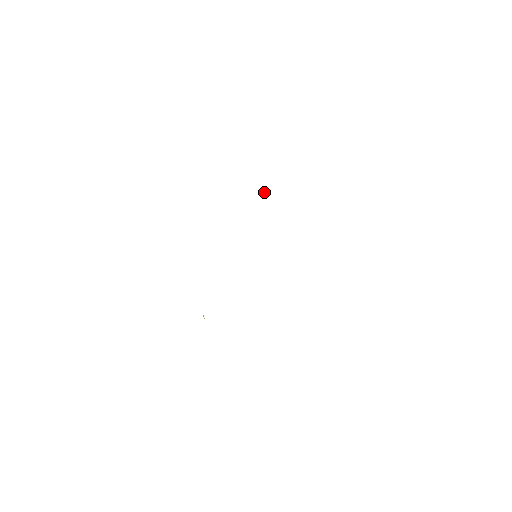
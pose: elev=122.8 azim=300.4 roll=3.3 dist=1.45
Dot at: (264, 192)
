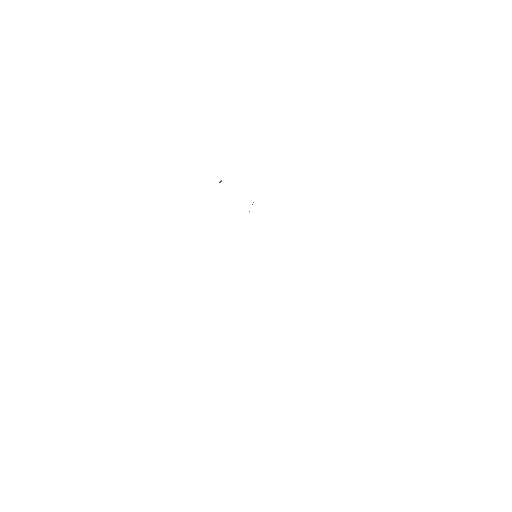
Dot at: (219, 182)
